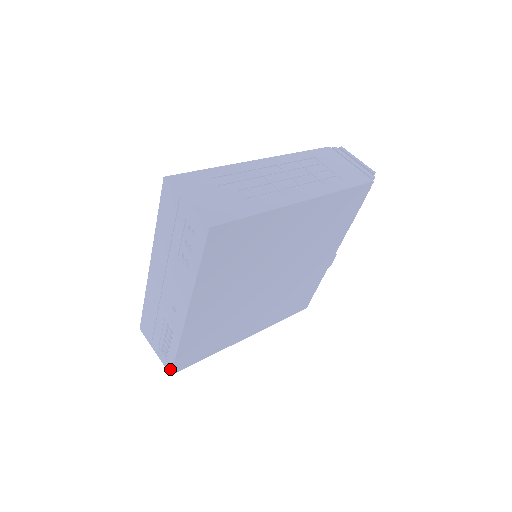
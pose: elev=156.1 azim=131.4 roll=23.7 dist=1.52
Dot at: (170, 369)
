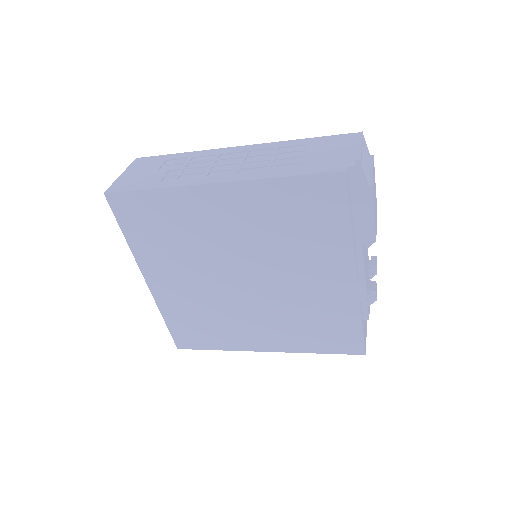
Dot at: (176, 342)
